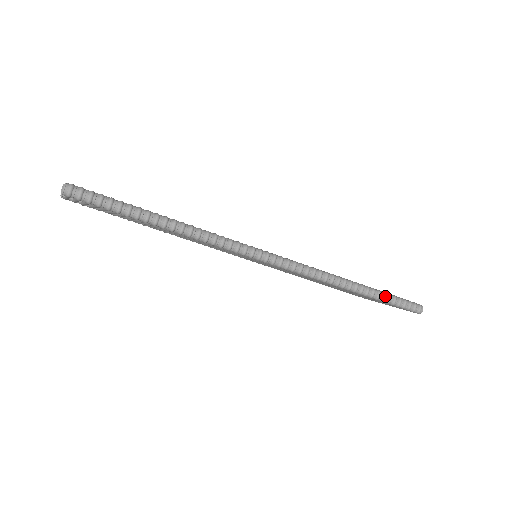
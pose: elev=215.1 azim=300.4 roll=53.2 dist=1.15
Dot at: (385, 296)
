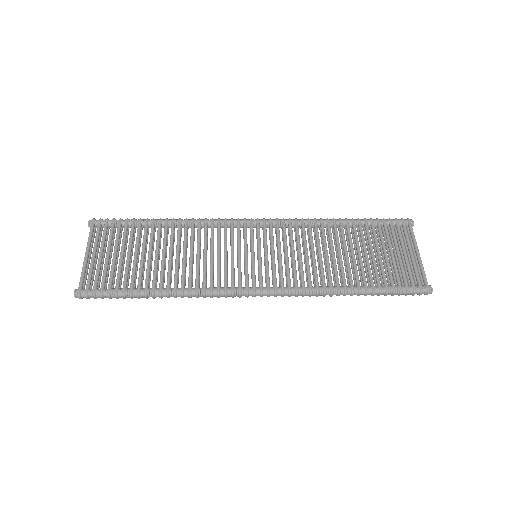
Dot at: (380, 294)
